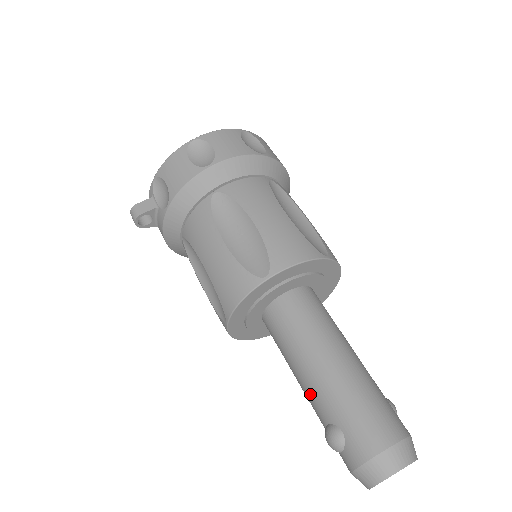
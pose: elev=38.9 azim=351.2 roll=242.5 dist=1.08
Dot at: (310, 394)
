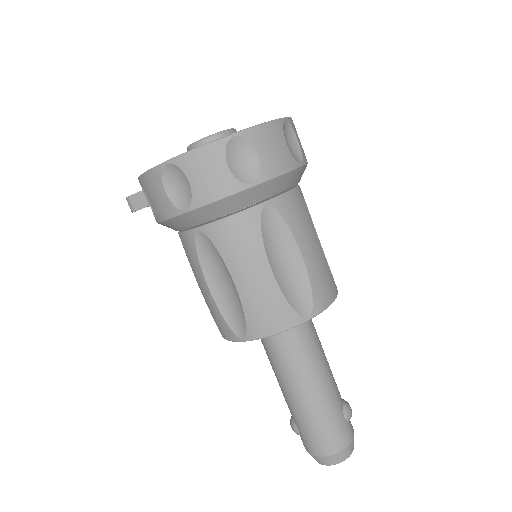
Dot at: (283, 395)
